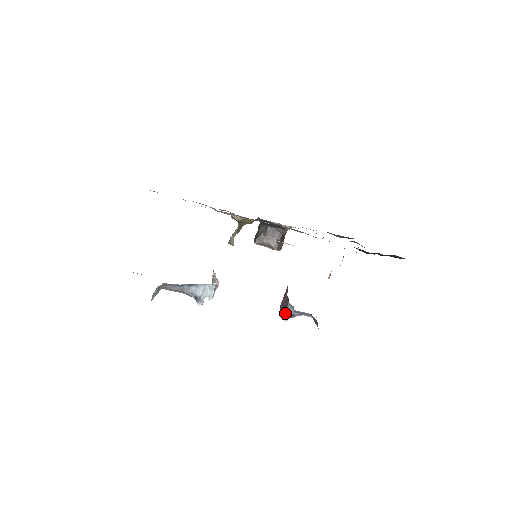
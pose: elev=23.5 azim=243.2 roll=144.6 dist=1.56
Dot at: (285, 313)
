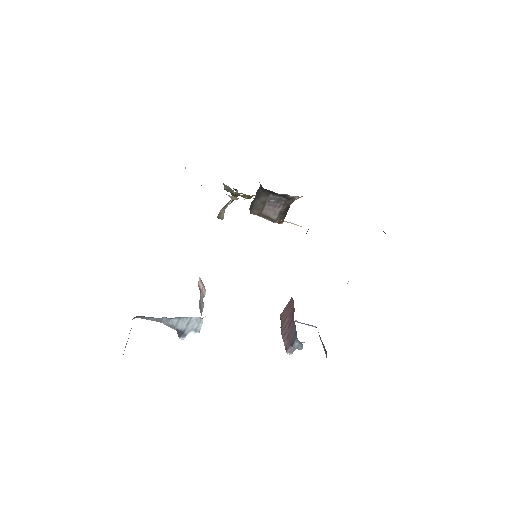
Dot at: (290, 346)
